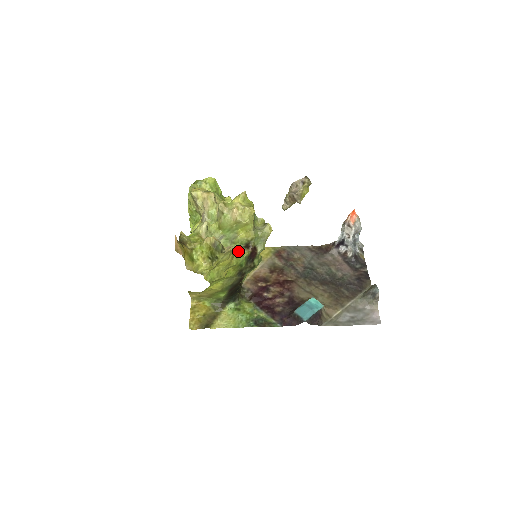
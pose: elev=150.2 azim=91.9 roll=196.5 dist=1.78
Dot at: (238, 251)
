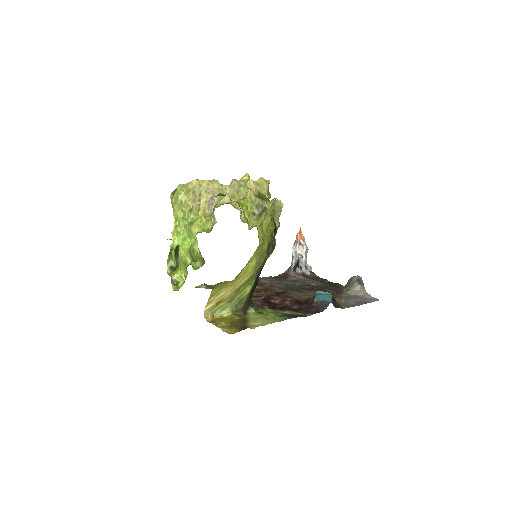
Dot at: occluded
